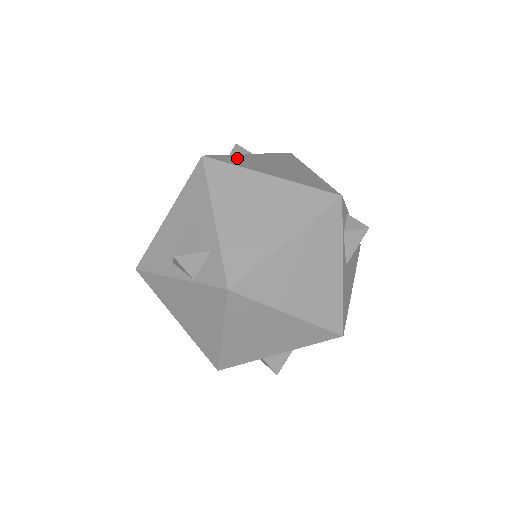
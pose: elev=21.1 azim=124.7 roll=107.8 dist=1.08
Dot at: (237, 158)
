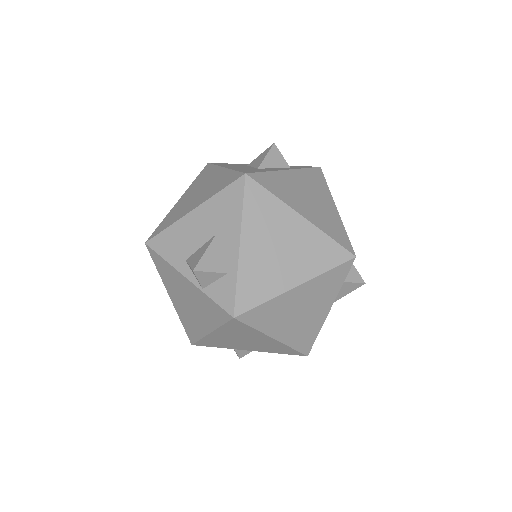
Dot at: (275, 179)
